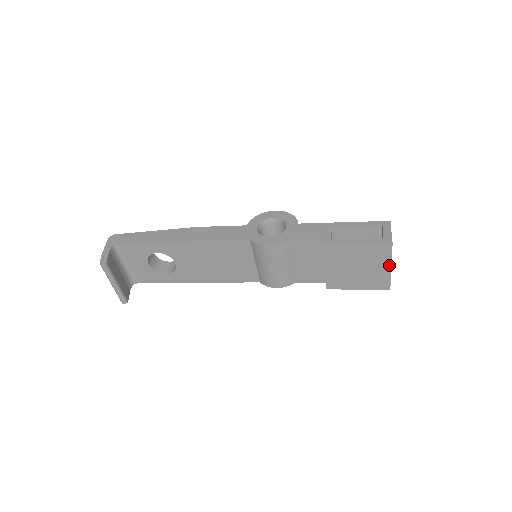
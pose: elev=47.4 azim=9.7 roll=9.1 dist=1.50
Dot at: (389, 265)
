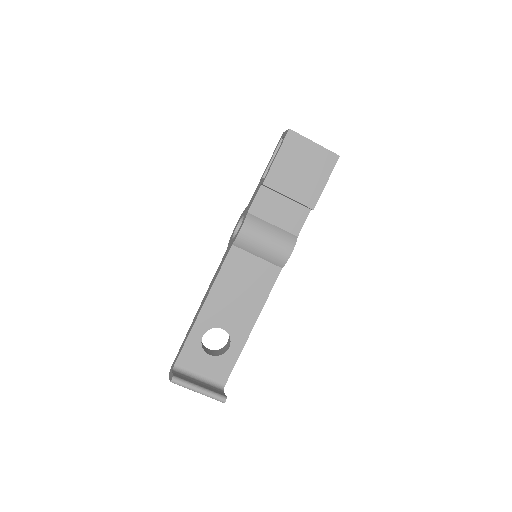
Dot at: (311, 143)
